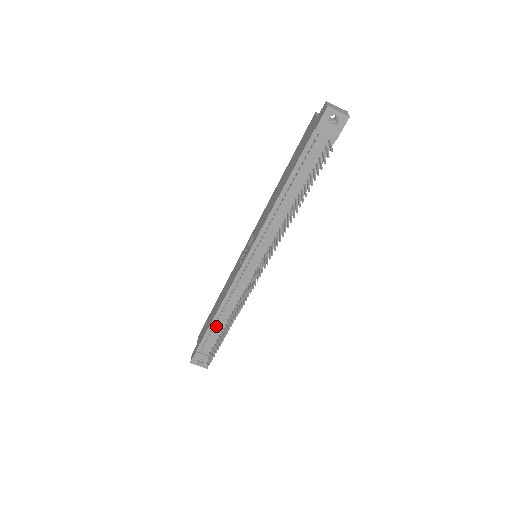
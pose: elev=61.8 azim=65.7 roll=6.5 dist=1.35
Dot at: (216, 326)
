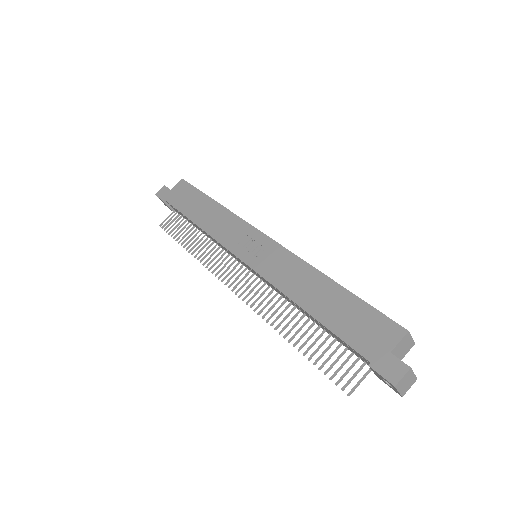
Dot at: (189, 220)
